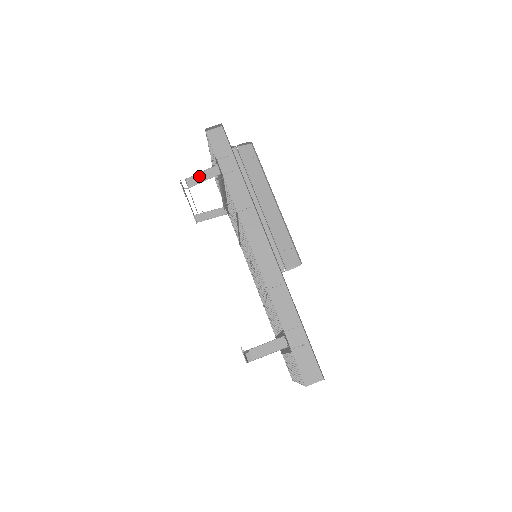
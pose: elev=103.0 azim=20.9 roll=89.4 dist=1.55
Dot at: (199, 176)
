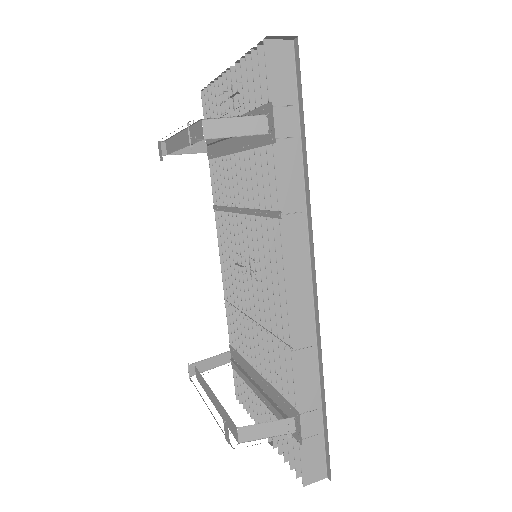
Dot at: (229, 123)
